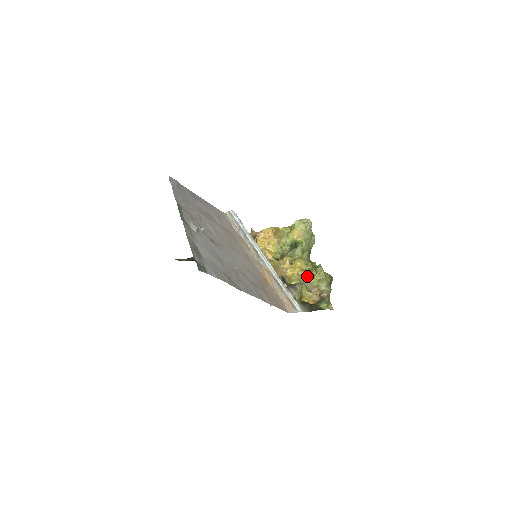
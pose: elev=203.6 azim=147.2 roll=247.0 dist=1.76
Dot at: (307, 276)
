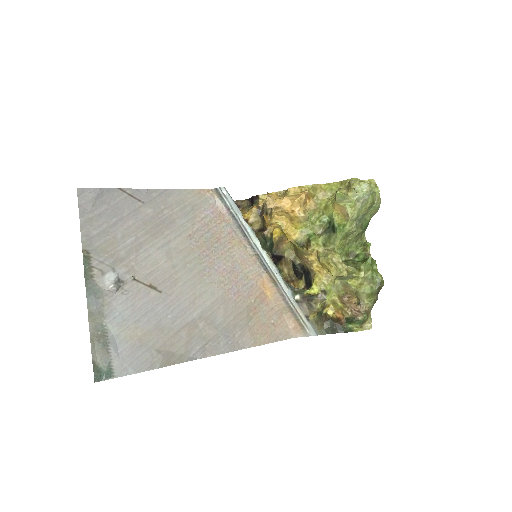
Dot at: (342, 277)
